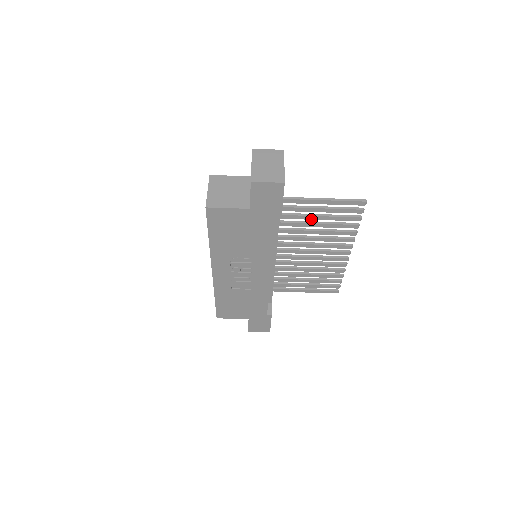
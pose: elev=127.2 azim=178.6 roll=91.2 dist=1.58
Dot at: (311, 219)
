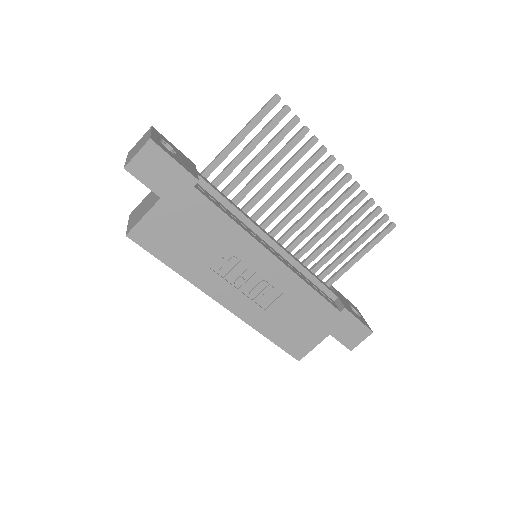
Dot at: occluded
